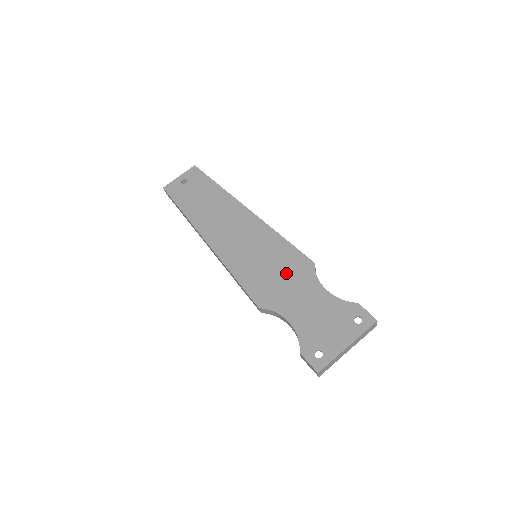
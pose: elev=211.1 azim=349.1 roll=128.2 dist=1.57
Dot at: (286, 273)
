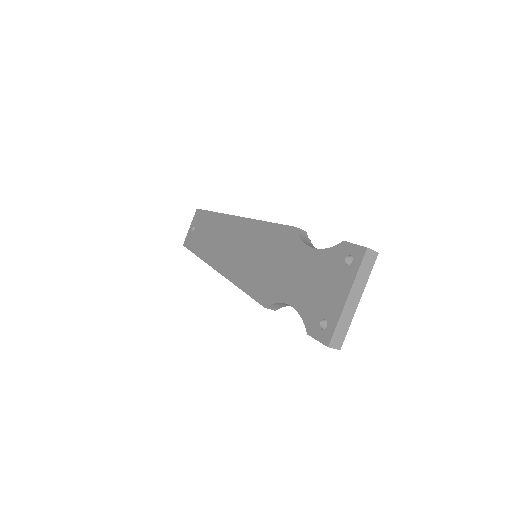
Dot at: (276, 256)
